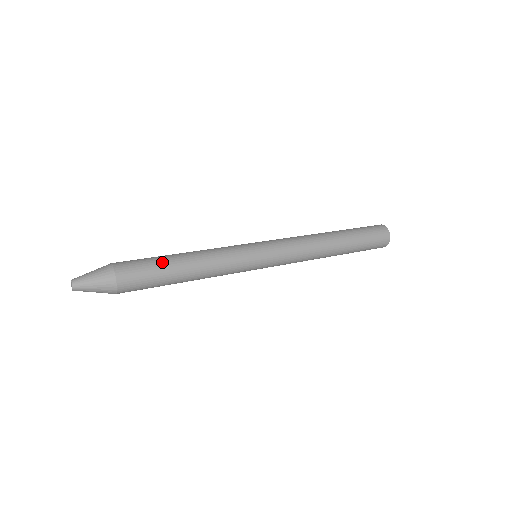
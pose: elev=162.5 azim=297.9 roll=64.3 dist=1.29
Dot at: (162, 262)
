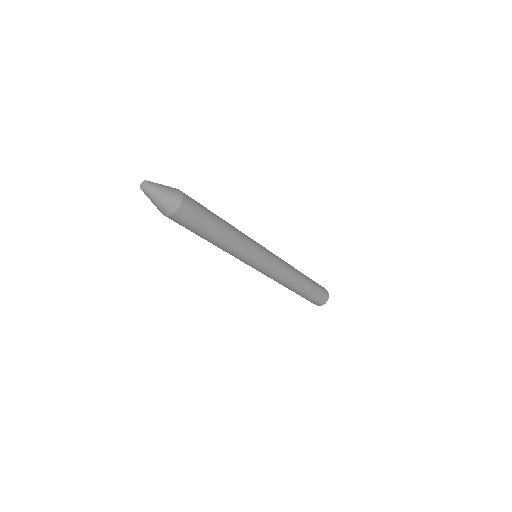
Dot at: occluded
